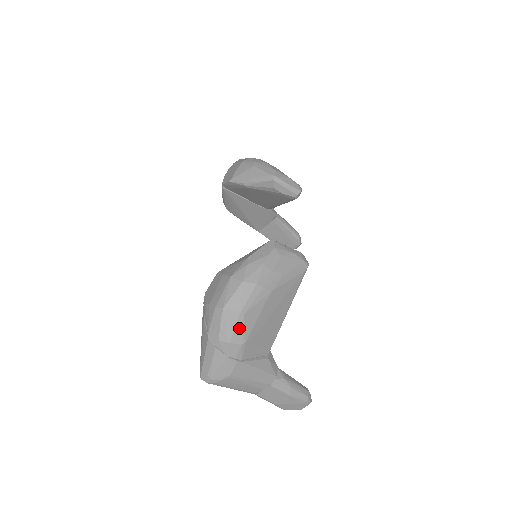
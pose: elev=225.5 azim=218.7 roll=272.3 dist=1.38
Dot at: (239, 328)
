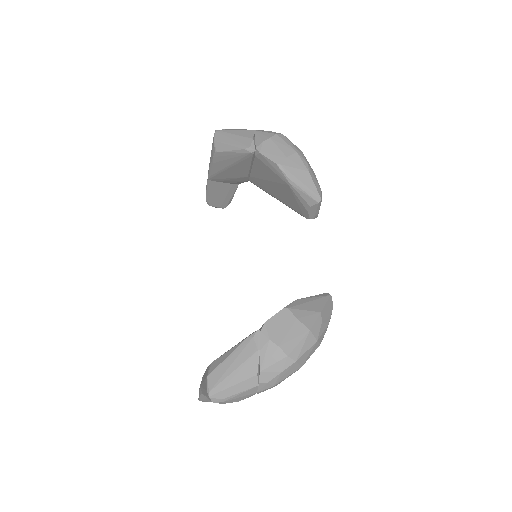
Dot at: occluded
